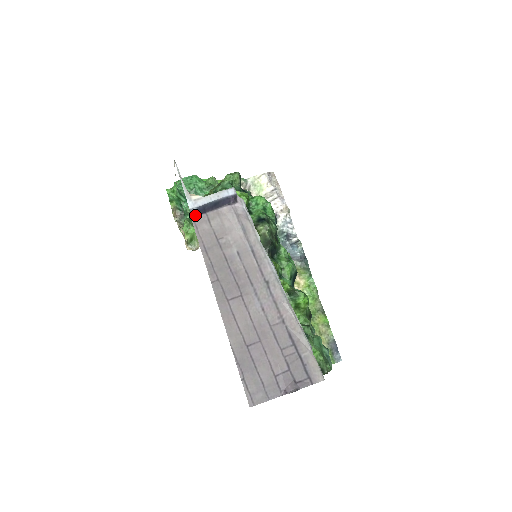
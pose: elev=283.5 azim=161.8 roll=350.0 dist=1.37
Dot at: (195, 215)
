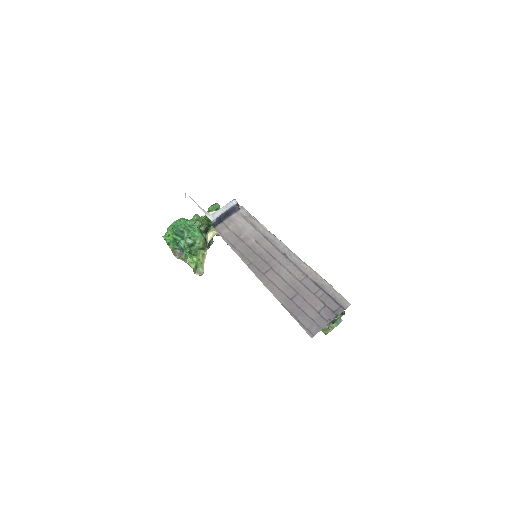
Dot at: (215, 225)
